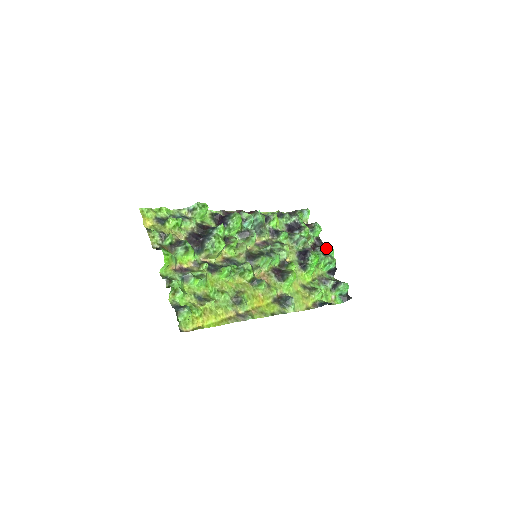
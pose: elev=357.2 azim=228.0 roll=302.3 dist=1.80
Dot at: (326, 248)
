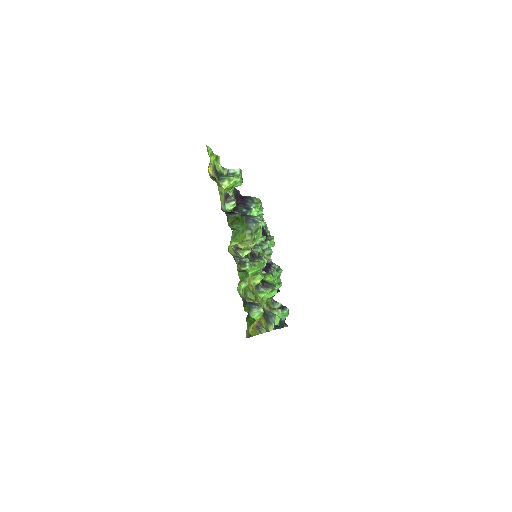
Dot at: (278, 267)
